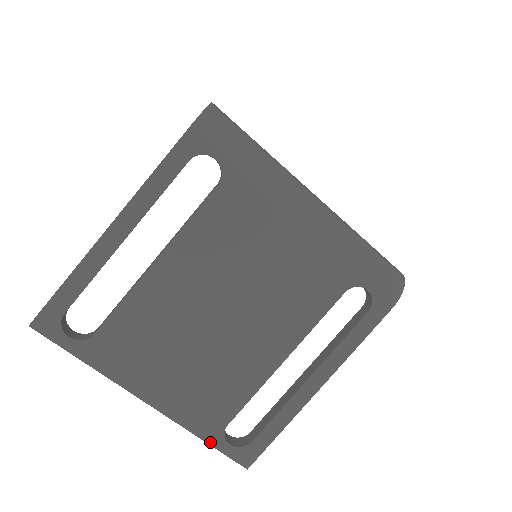
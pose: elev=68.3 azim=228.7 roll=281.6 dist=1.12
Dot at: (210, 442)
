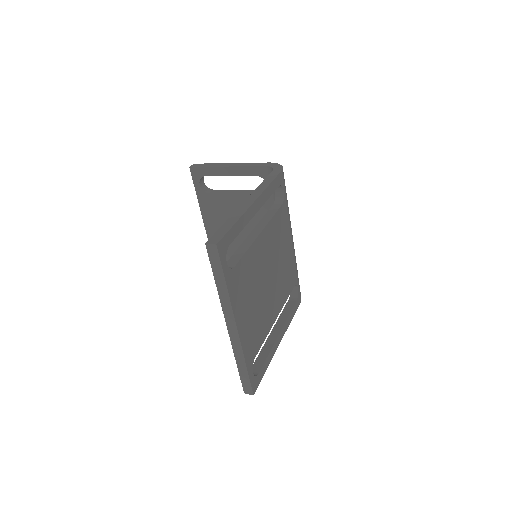
Dot at: (248, 369)
